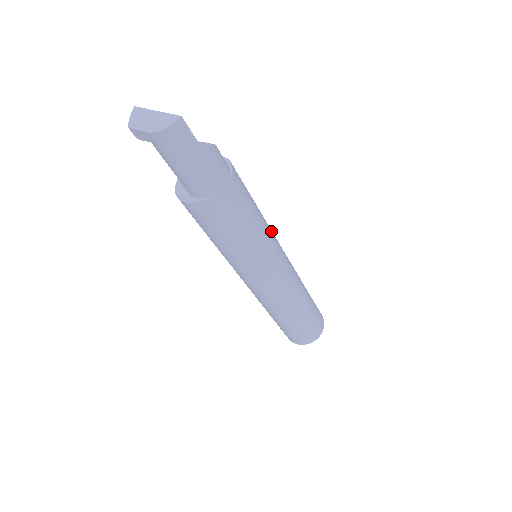
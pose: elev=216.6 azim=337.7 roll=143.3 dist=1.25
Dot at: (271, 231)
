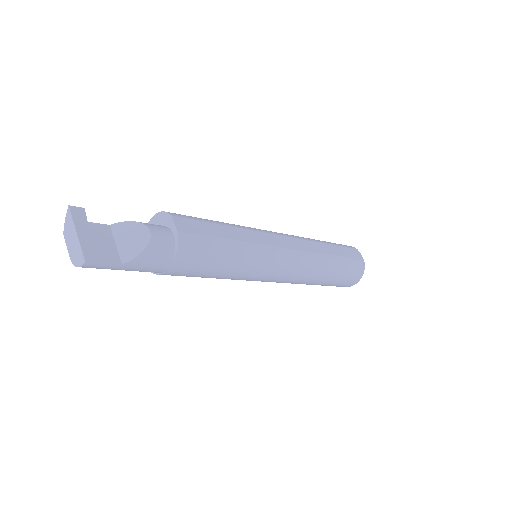
Dot at: (258, 255)
